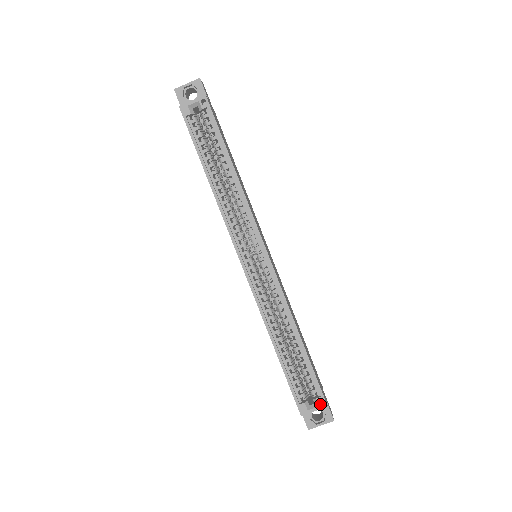
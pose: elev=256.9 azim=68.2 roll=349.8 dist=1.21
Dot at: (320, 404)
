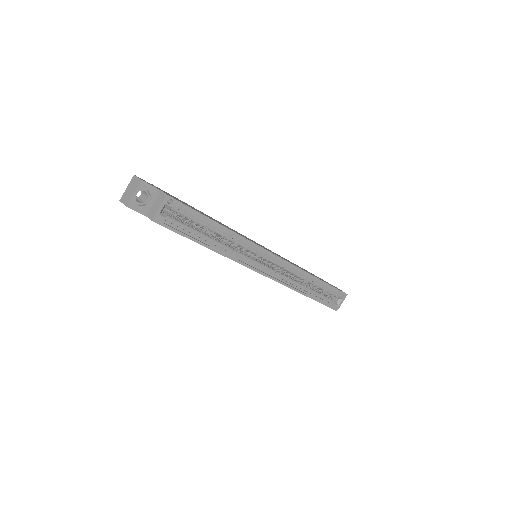
Dot at: (343, 297)
